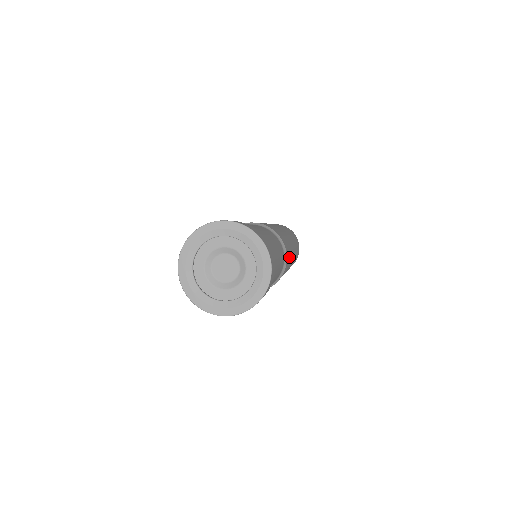
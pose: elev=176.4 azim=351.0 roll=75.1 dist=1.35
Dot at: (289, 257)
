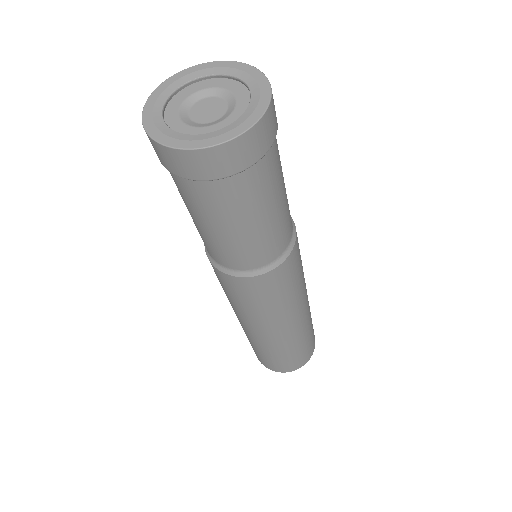
Dot at: occluded
